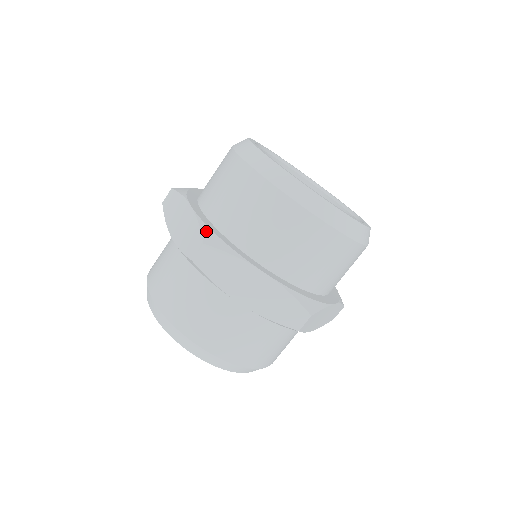
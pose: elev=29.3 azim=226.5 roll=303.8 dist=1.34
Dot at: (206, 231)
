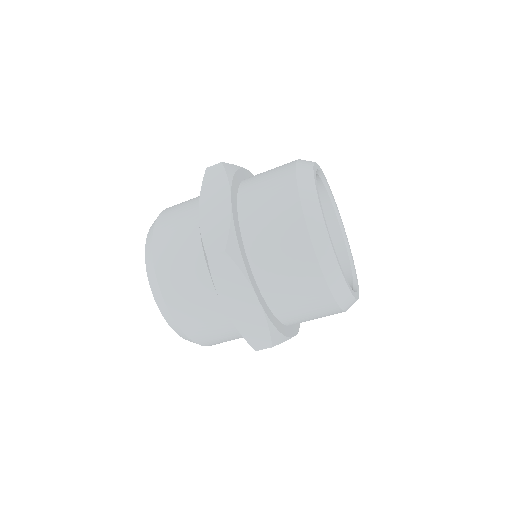
Dot at: (273, 332)
